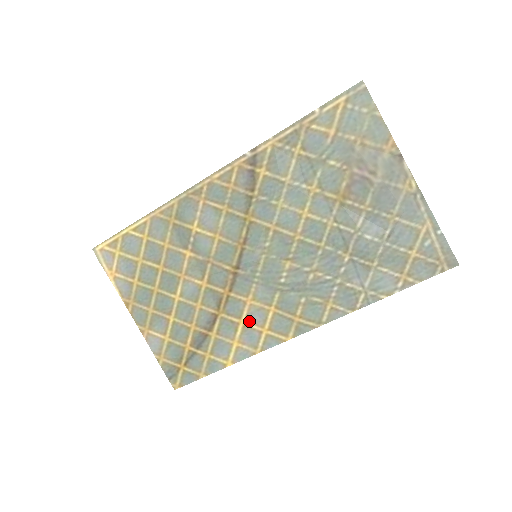
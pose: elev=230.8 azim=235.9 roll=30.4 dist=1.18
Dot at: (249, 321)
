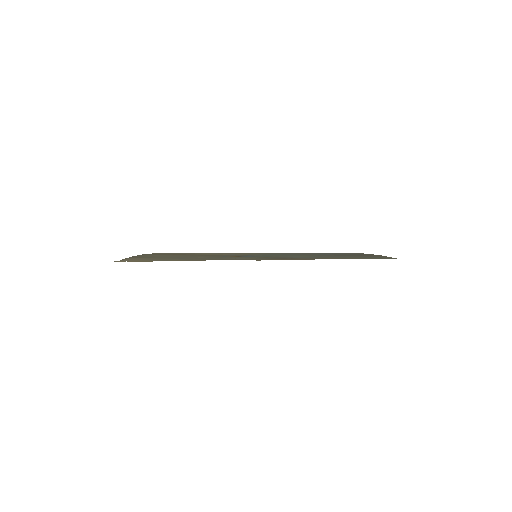
Dot at: (225, 254)
